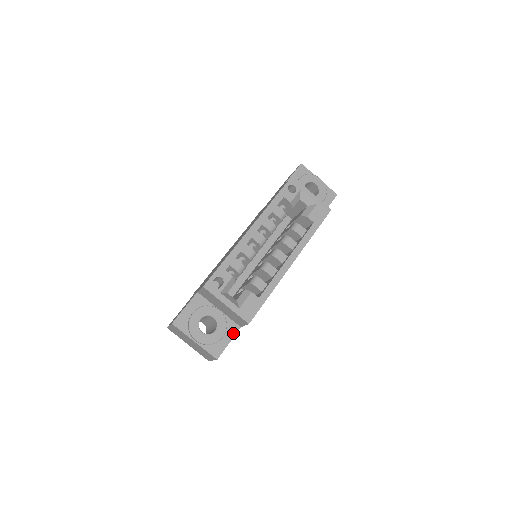
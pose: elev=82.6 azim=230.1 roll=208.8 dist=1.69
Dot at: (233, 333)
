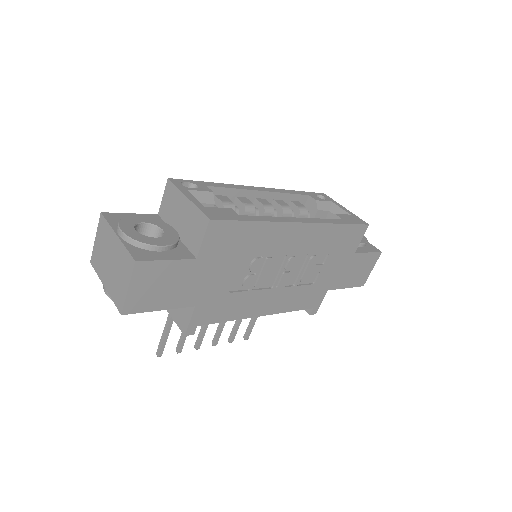
Dot at: (181, 257)
